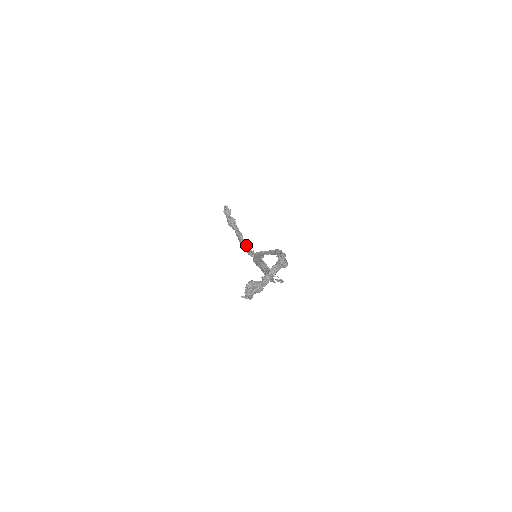
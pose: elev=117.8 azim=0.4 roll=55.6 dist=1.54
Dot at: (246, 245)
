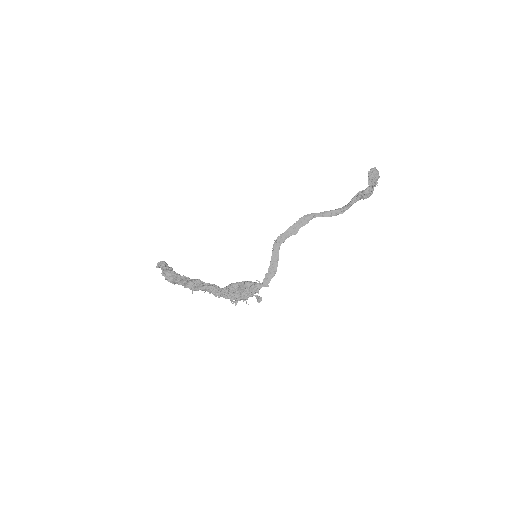
Dot at: (201, 281)
